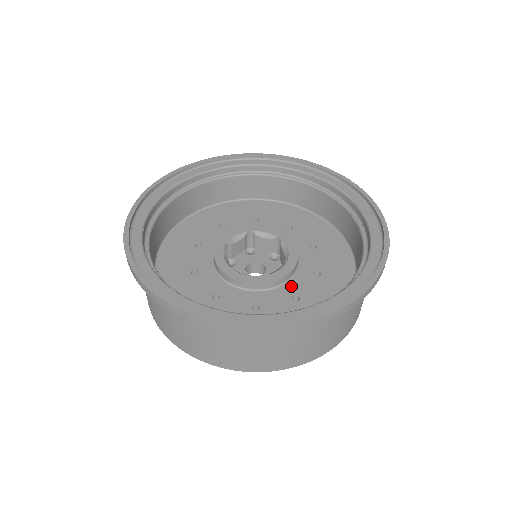
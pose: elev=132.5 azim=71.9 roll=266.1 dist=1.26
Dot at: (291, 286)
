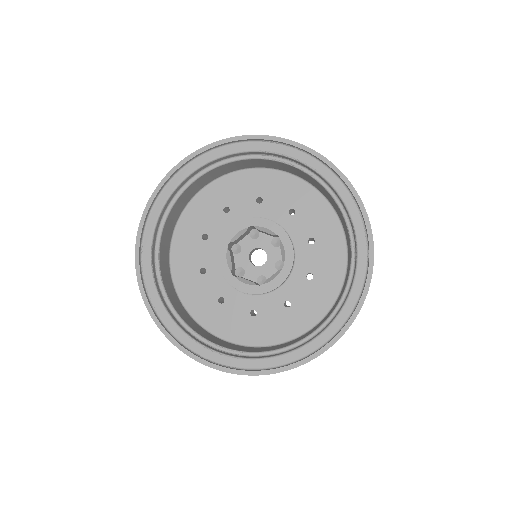
Dot at: (285, 290)
